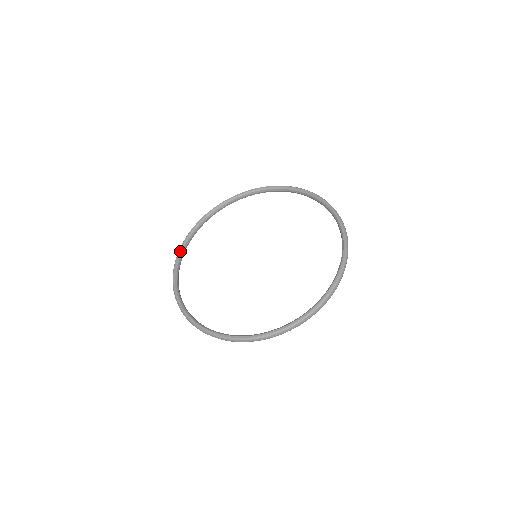
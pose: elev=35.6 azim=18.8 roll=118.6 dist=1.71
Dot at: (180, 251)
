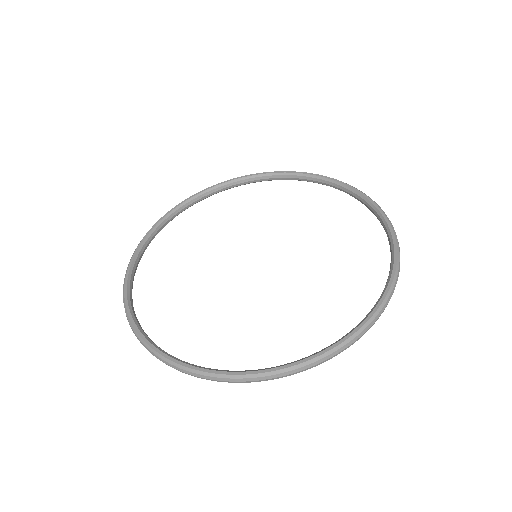
Dot at: (151, 230)
